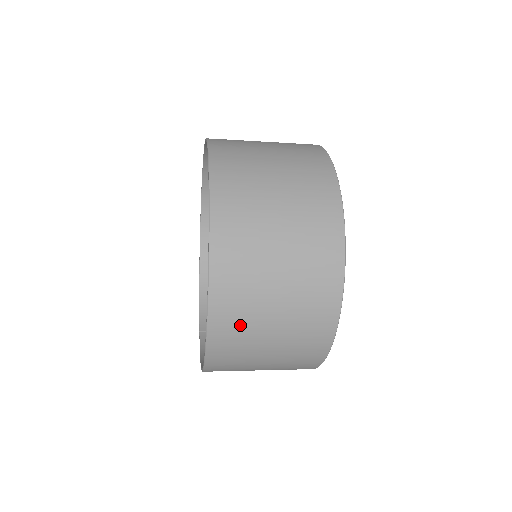
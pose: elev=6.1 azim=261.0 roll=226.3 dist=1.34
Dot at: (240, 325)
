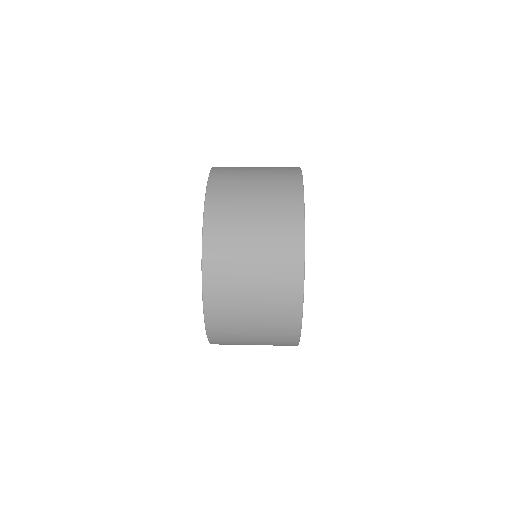
Dot at: occluded
